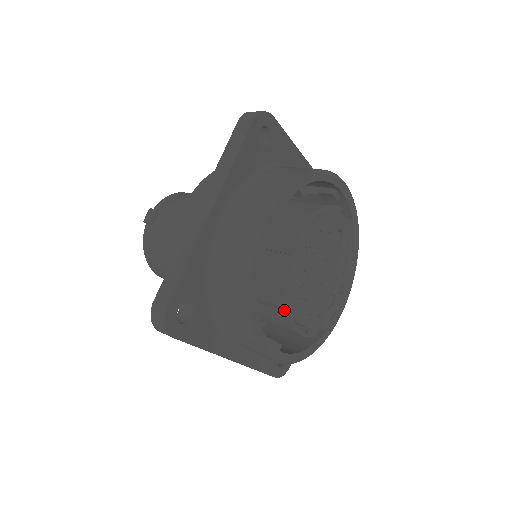
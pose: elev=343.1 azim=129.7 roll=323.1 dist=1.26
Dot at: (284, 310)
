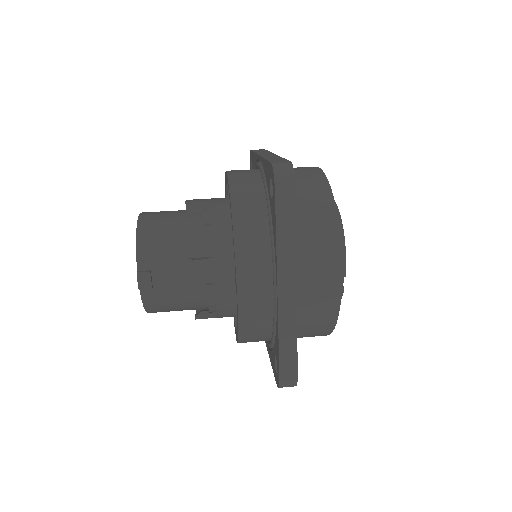
Dot at: occluded
